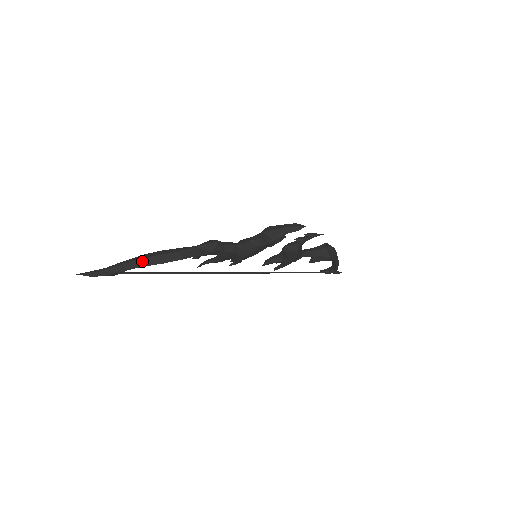
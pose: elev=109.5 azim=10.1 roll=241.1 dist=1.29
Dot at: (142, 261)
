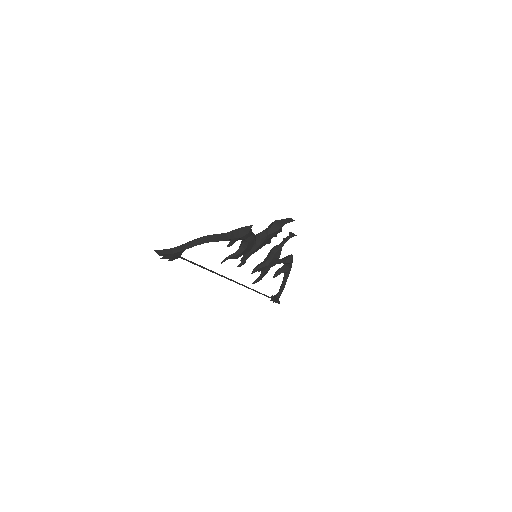
Dot at: (204, 239)
